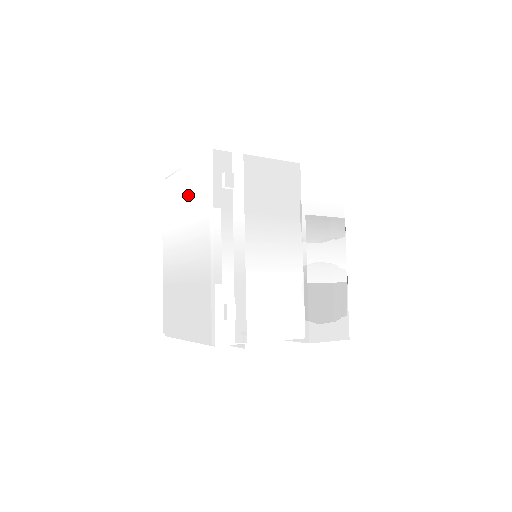
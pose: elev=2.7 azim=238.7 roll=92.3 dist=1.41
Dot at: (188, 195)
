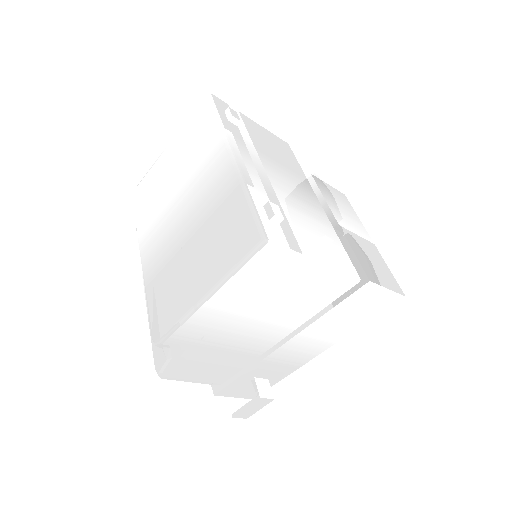
Dot at: (180, 156)
